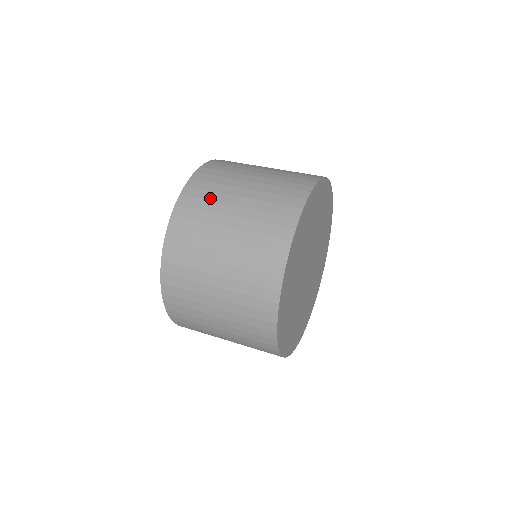
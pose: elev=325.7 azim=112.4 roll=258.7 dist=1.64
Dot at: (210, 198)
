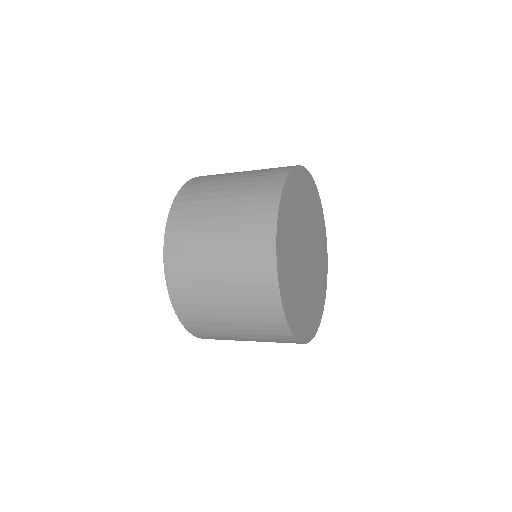
Dot at: occluded
